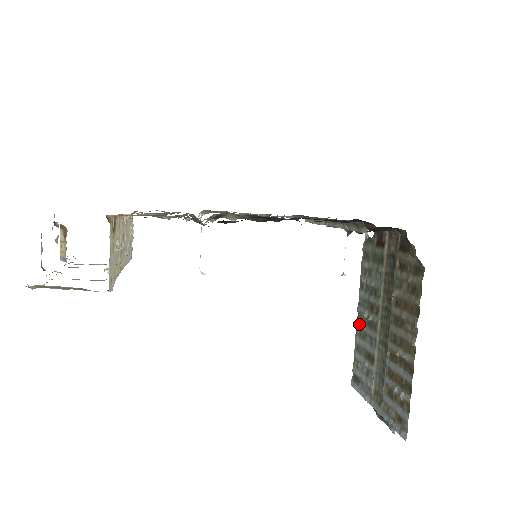
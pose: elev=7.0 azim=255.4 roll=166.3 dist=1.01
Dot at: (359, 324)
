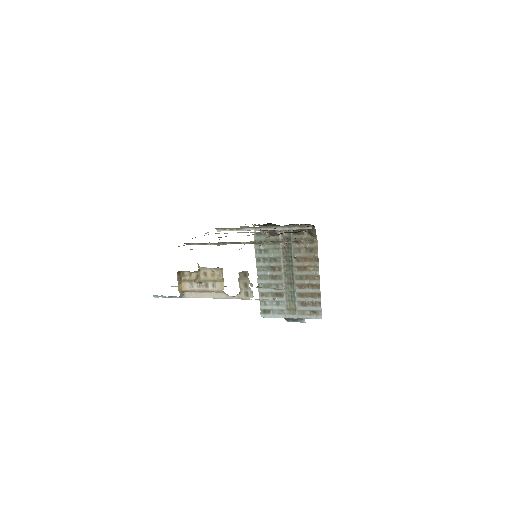
Dot at: (262, 281)
